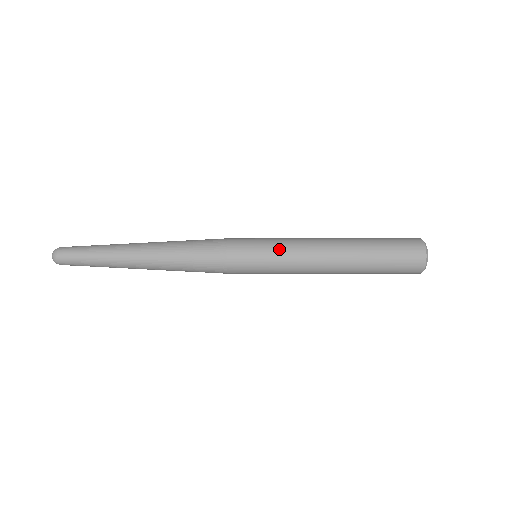
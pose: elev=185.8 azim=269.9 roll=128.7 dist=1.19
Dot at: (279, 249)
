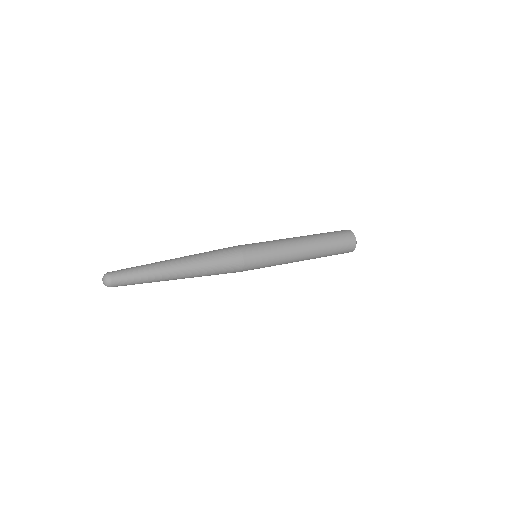
Dot at: (275, 248)
